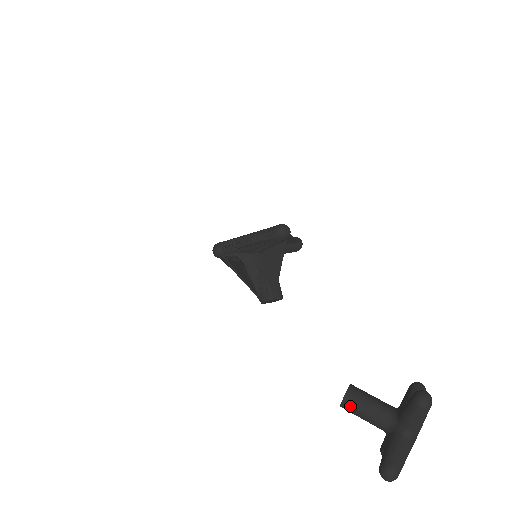
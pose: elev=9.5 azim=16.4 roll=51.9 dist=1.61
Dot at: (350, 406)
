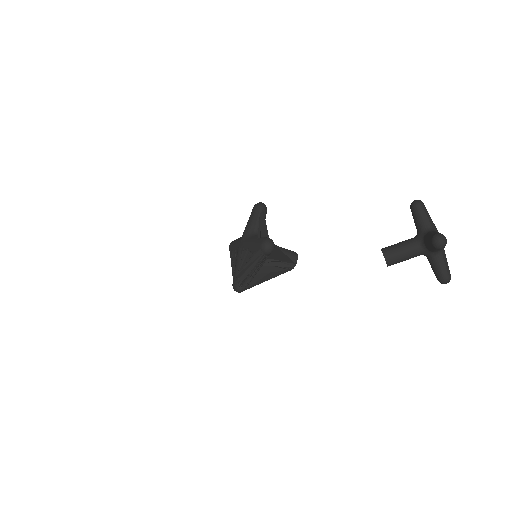
Dot at: occluded
